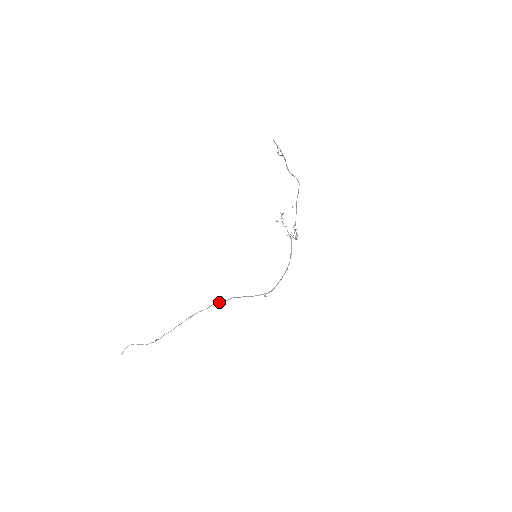
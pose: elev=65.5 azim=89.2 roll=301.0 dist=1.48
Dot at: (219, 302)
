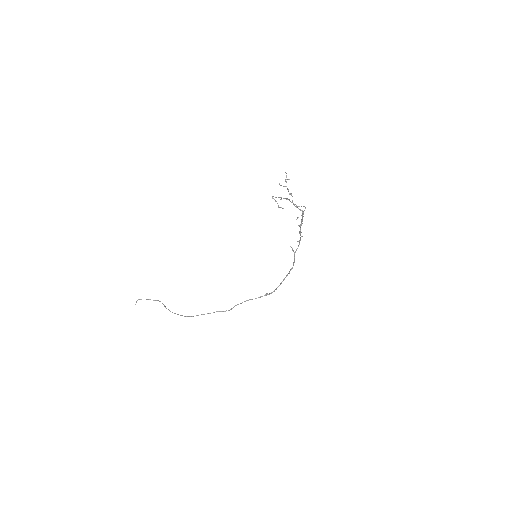
Dot at: occluded
